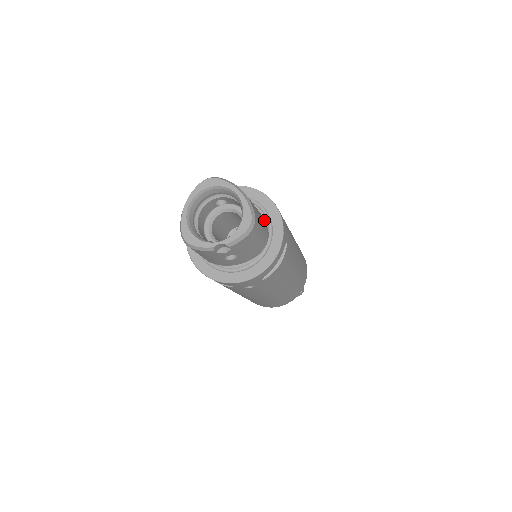
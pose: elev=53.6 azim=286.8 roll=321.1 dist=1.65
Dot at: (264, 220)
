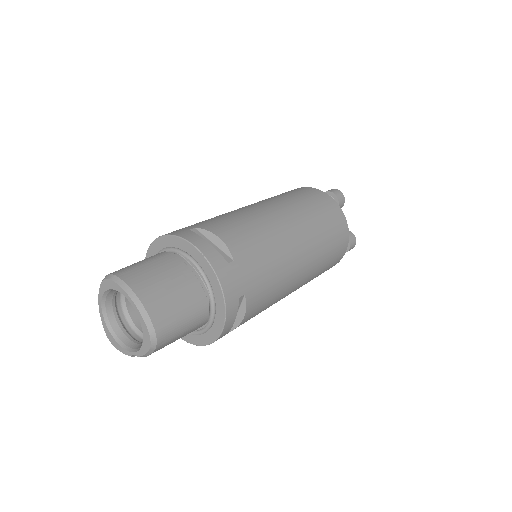
Dot at: (199, 289)
